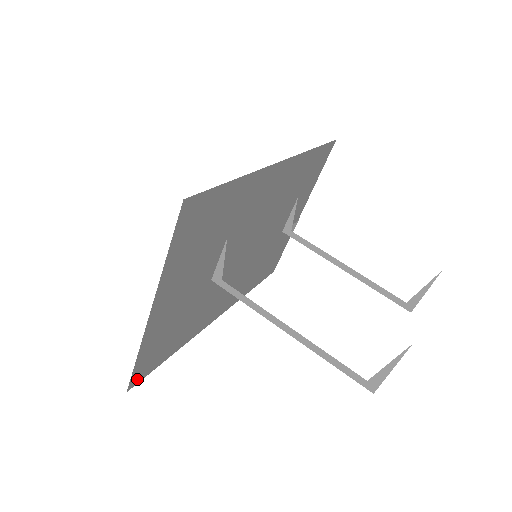
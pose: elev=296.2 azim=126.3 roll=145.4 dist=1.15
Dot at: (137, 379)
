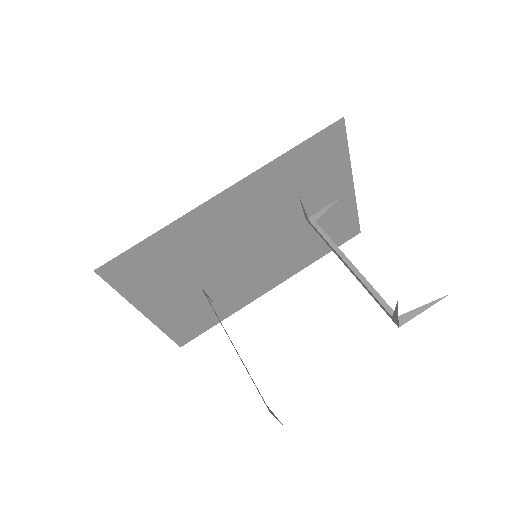
Dot at: (185, 340)
